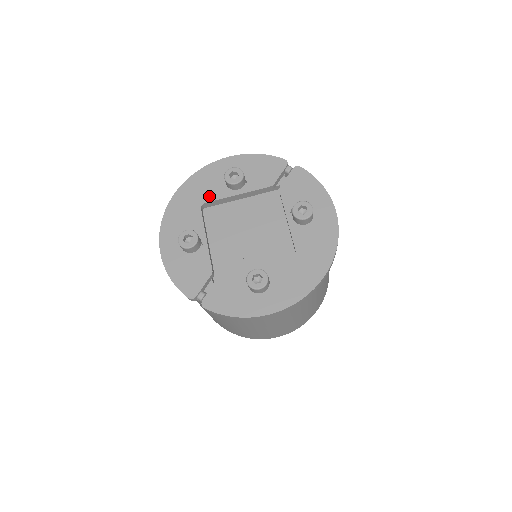
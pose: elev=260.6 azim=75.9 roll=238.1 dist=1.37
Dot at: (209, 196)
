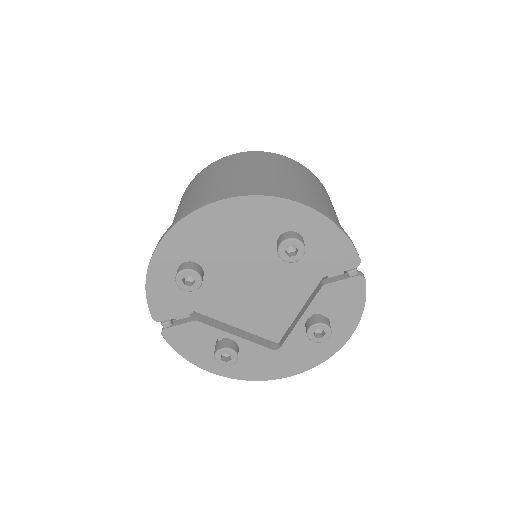
Dot at: (249, 237)
